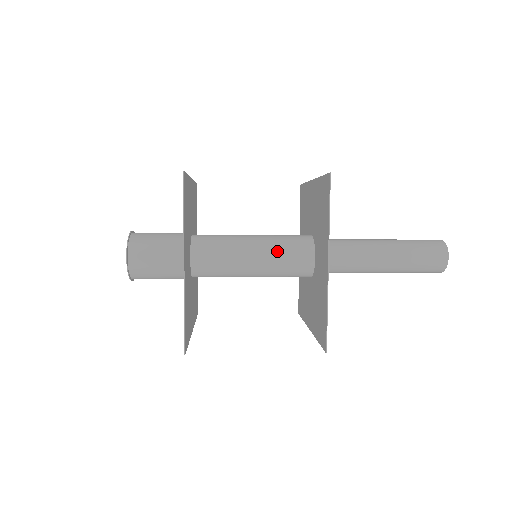
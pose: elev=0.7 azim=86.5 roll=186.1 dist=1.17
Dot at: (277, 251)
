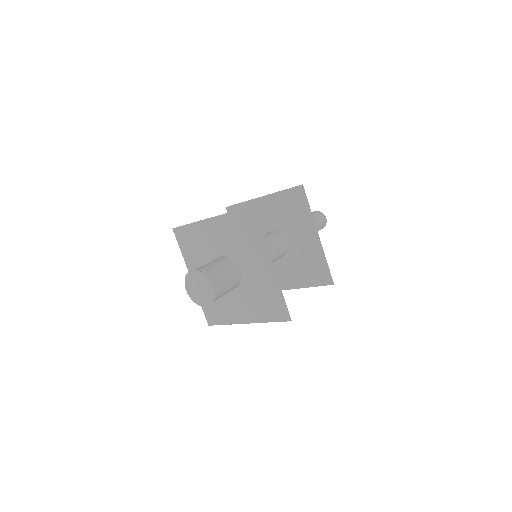
Dot at: (272, 245)
